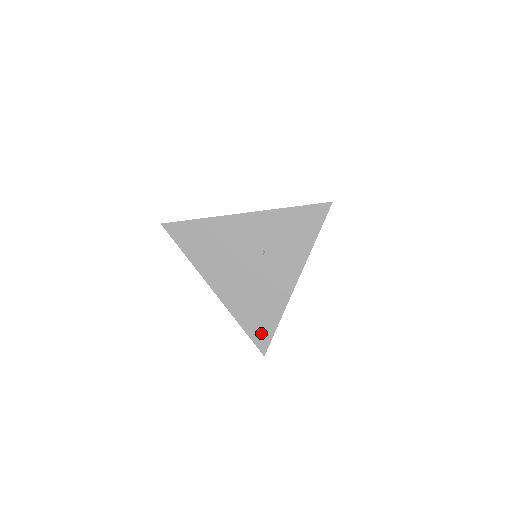
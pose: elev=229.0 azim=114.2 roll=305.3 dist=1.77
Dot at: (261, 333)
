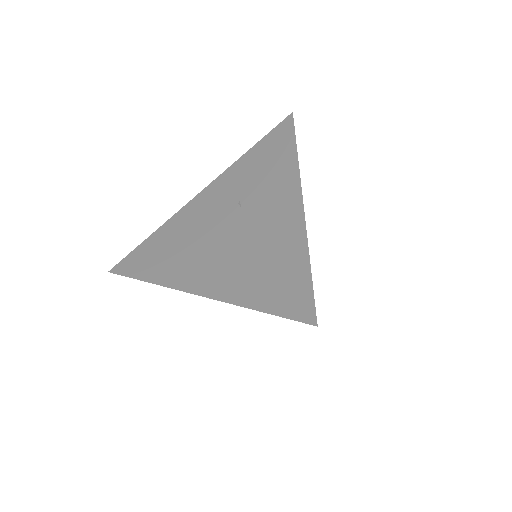
Dot at: (290, 294)
